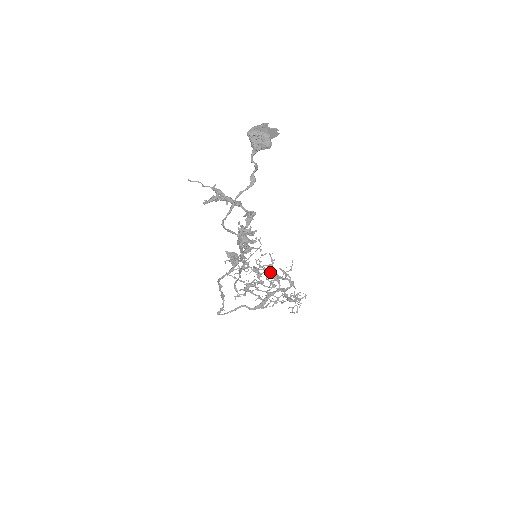
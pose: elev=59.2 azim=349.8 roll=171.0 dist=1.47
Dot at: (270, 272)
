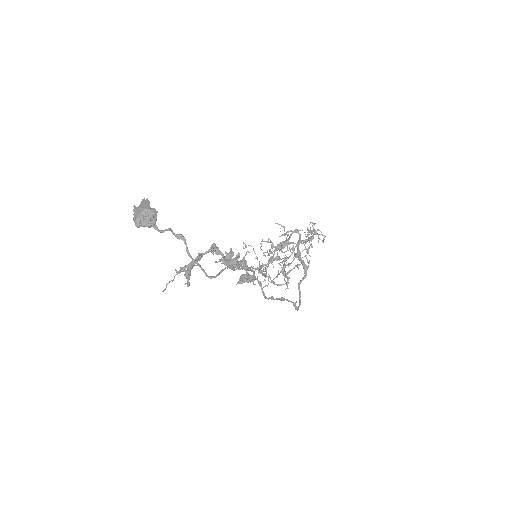
Dot at: (278, 248)
